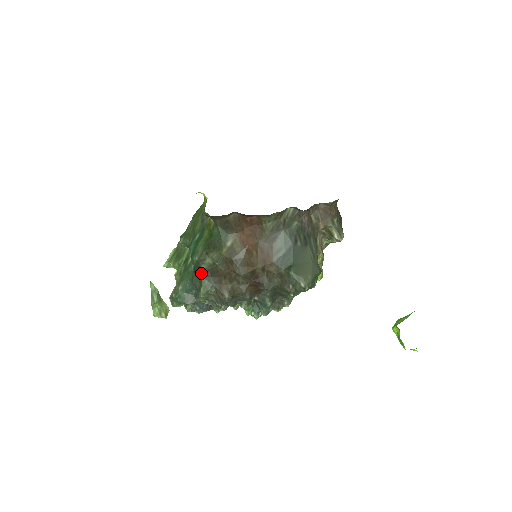
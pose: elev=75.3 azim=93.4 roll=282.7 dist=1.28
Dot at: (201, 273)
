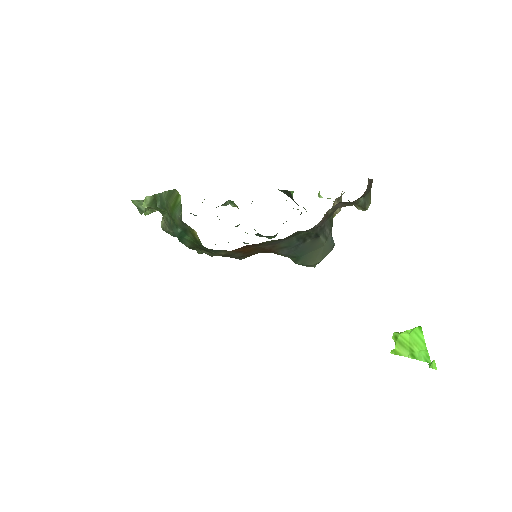
Dot at: occluded
